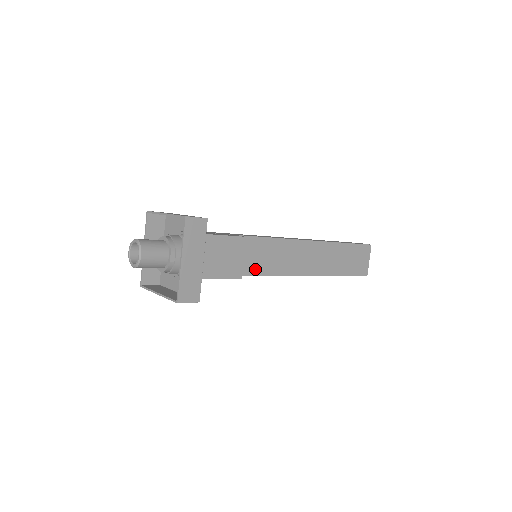
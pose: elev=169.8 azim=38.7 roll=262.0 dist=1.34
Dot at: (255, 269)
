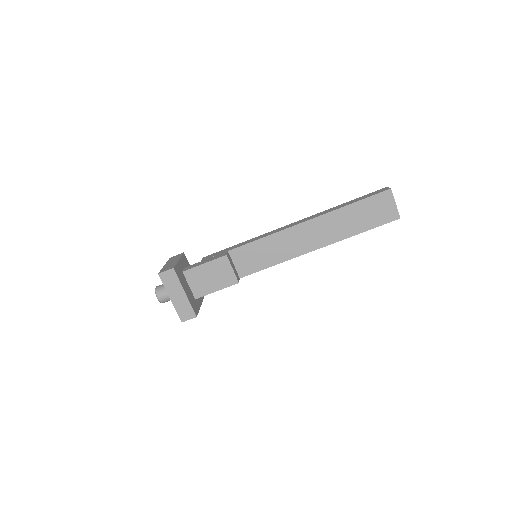
Dot at: (259, 266)
